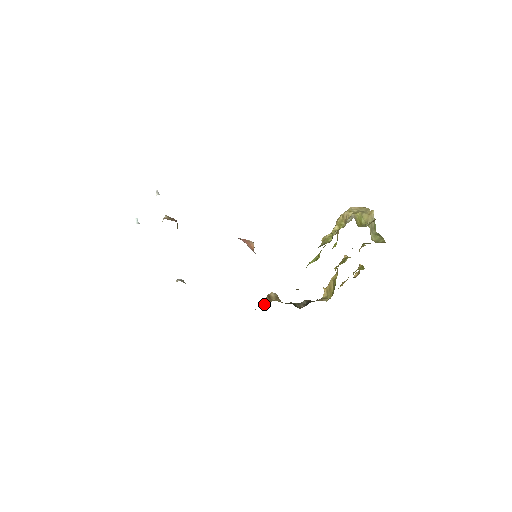
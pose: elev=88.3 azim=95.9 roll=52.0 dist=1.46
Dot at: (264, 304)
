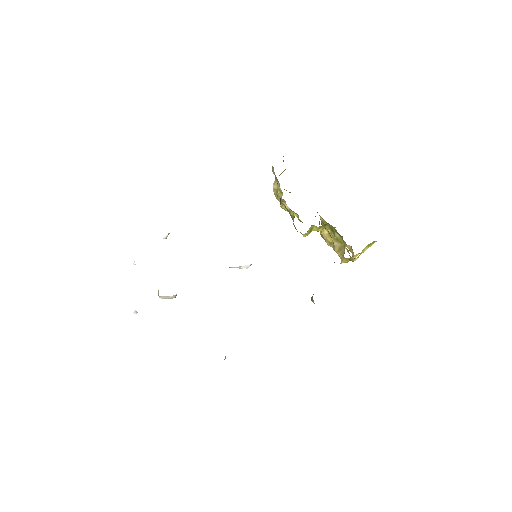
Dot at: occluded
